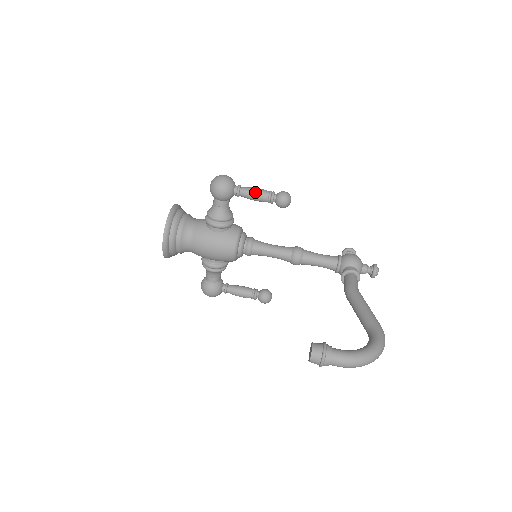
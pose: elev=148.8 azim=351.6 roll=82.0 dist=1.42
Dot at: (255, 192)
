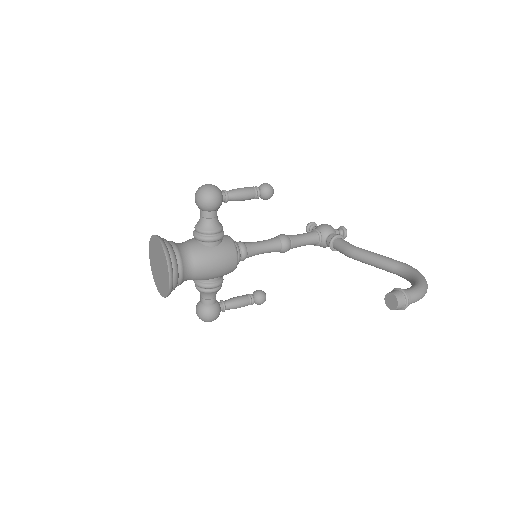
Dot at: (243, 191)
